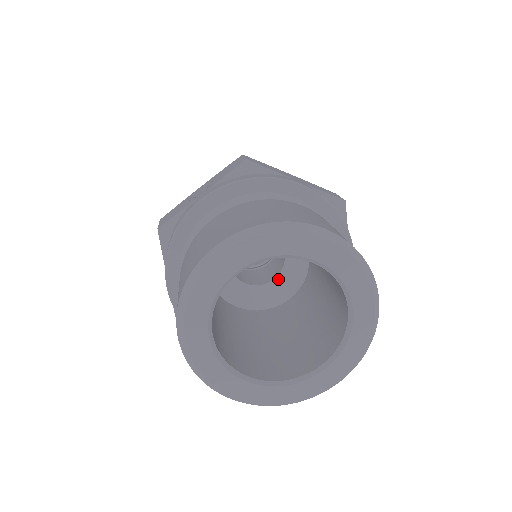
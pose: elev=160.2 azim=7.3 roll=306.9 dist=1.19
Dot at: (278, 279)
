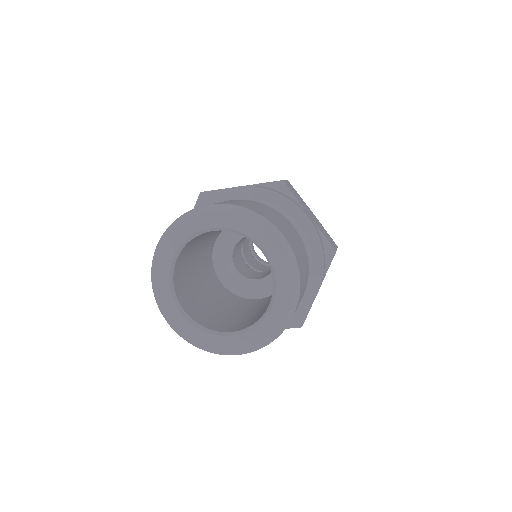
Dot at: occluded
